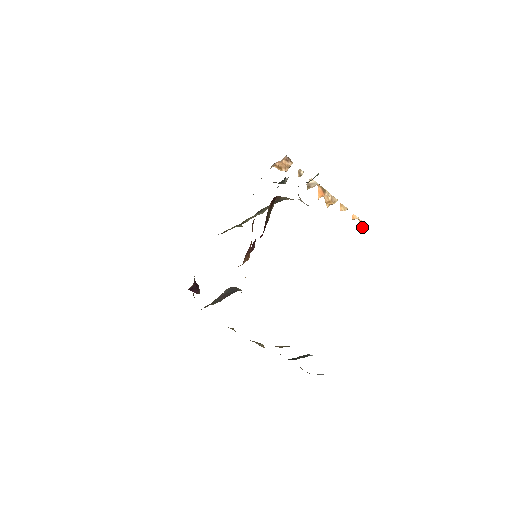
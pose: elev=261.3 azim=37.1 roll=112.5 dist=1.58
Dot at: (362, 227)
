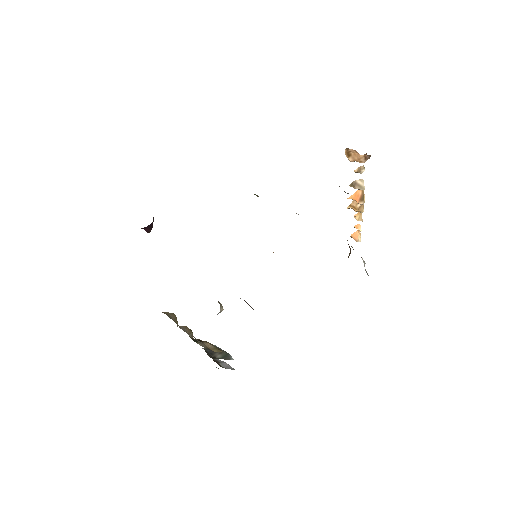
Dot at: (355, 238)
